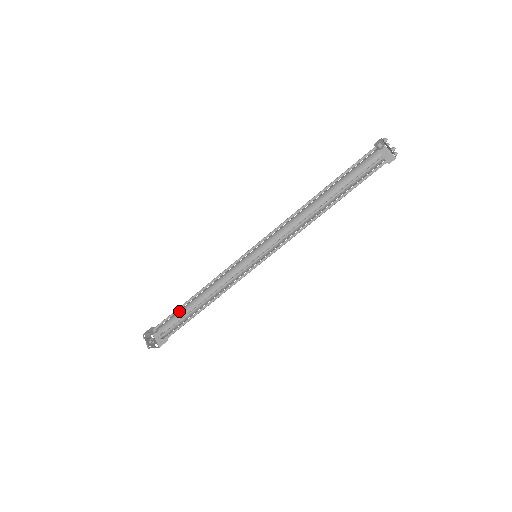
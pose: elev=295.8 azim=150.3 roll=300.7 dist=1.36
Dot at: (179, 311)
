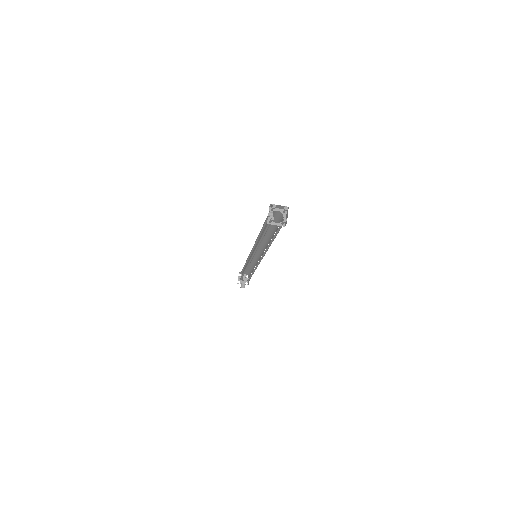
Dot at: occluded
